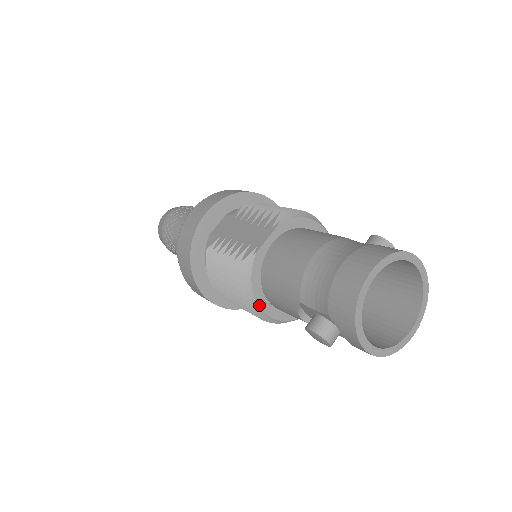
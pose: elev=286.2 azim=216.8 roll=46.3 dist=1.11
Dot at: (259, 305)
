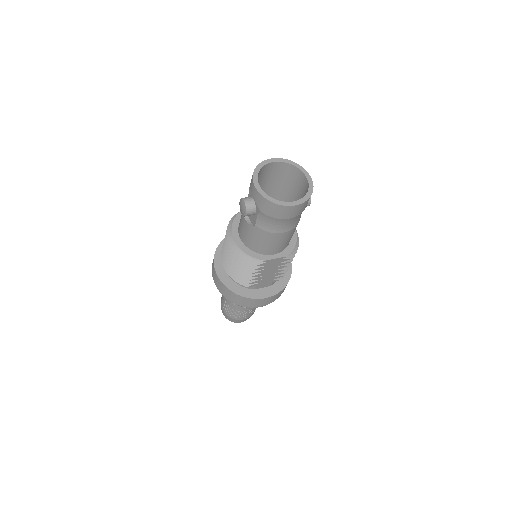
Dot at: (232, 232)
